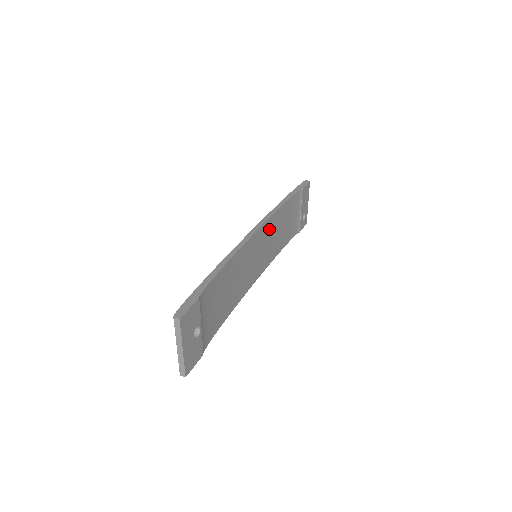
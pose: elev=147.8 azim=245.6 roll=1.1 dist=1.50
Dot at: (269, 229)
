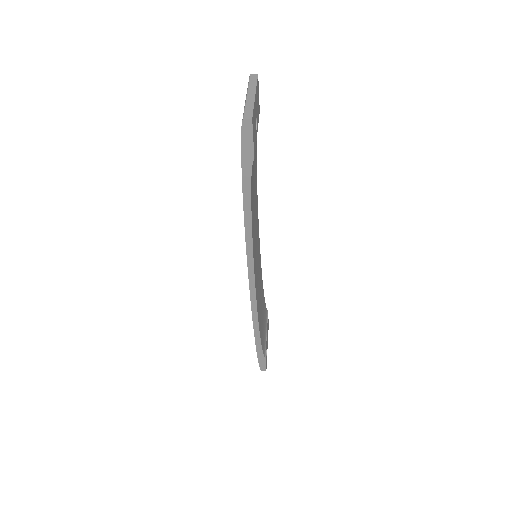
Dot at: (259, 266)
